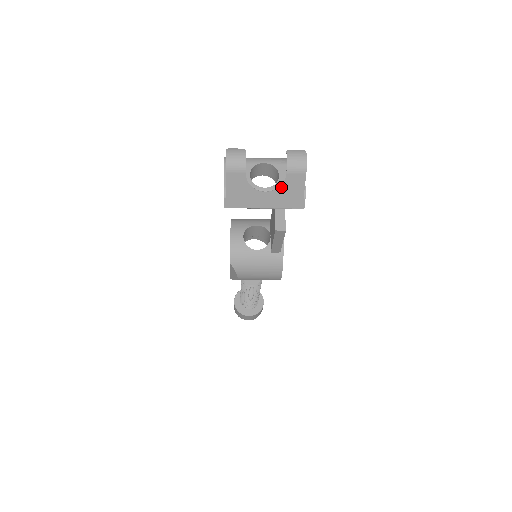
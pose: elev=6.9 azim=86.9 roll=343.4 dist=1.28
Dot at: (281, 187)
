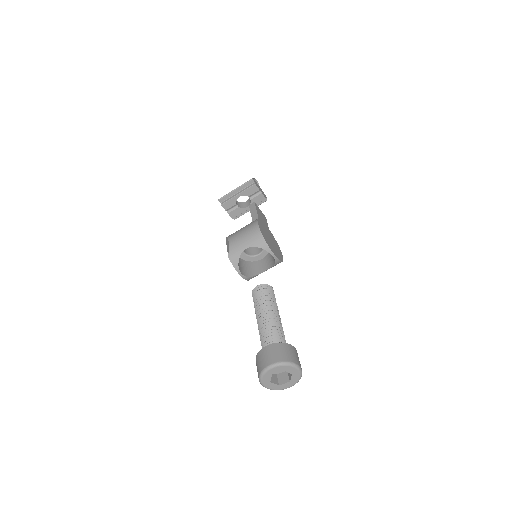
Dot at: occluded
